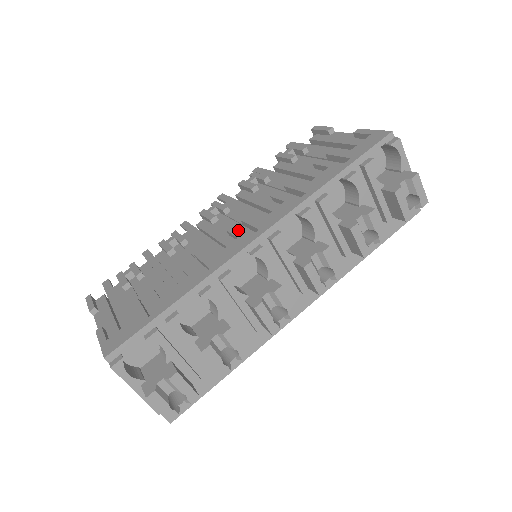
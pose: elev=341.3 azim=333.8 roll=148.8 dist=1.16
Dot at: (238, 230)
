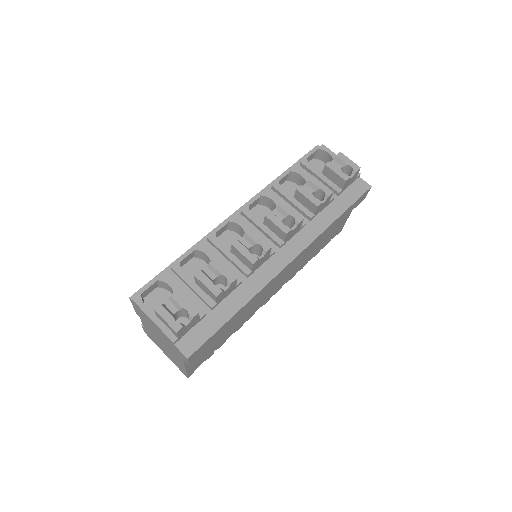
Dot at: occluded
